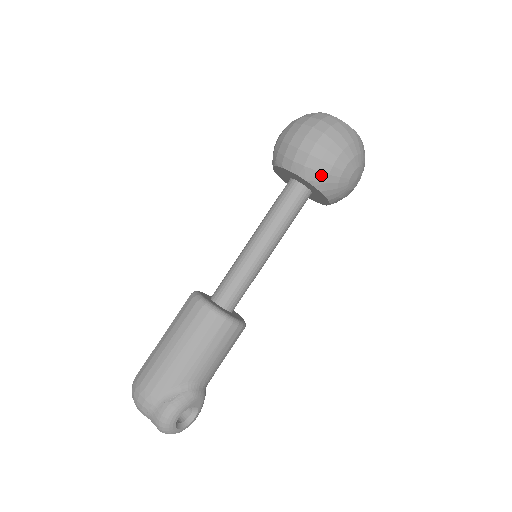
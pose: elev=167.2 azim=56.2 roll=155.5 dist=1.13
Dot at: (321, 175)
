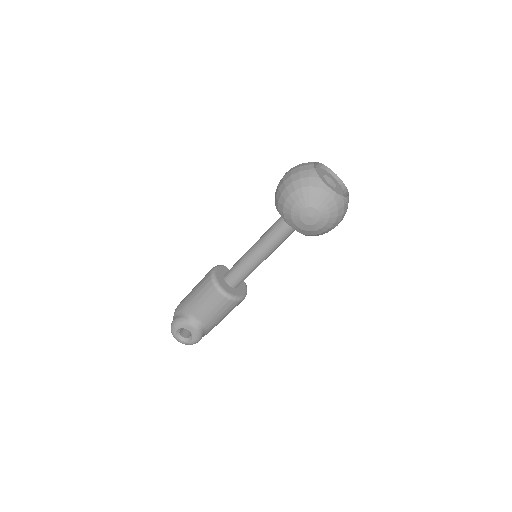
Dot at: (281, 205)
